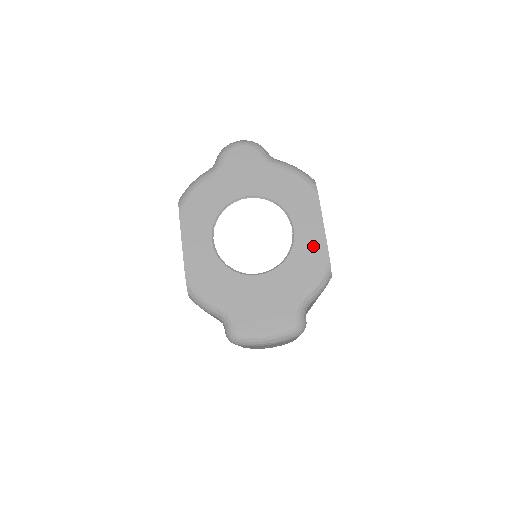
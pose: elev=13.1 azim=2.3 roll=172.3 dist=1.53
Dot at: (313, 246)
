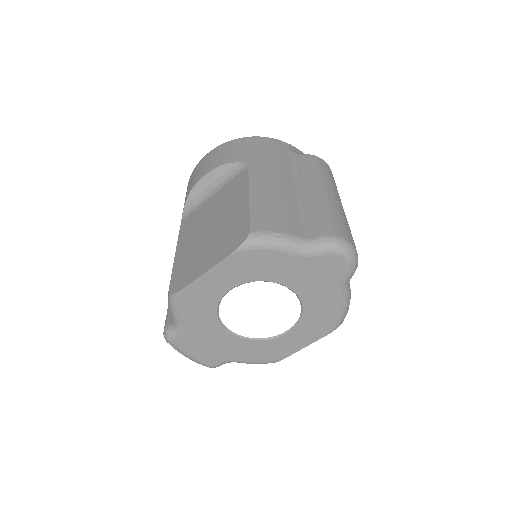
Dot at: (282, 349)
